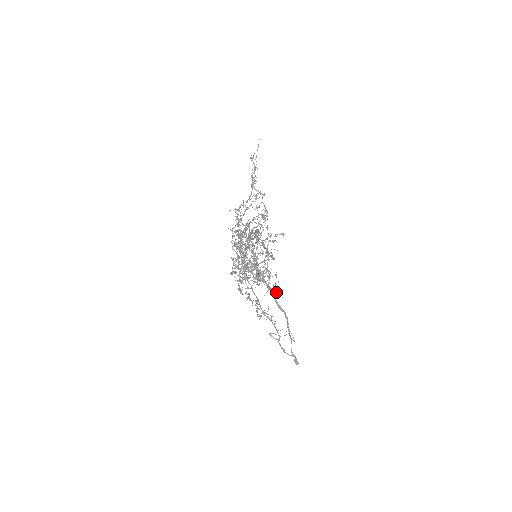
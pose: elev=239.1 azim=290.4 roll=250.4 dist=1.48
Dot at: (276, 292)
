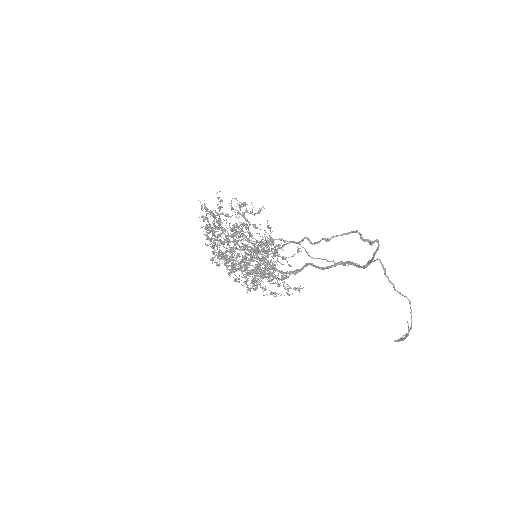
Dot at: (256, 213)
